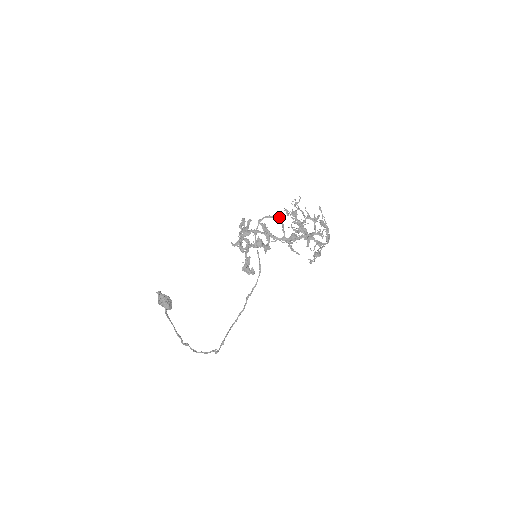
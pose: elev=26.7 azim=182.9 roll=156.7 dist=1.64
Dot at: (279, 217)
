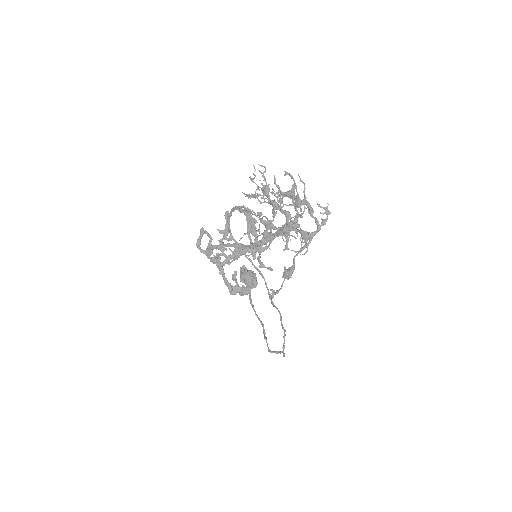
Dot at: occluded
